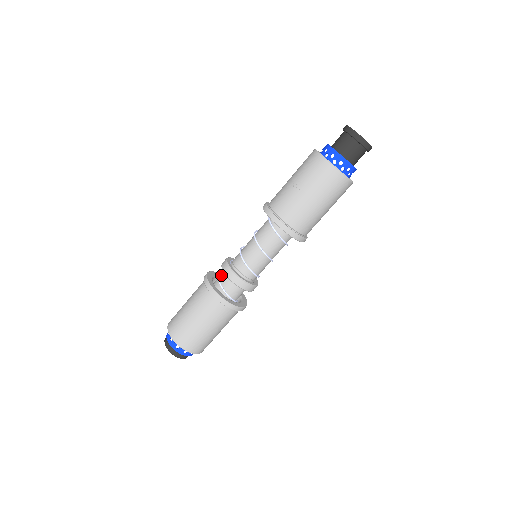
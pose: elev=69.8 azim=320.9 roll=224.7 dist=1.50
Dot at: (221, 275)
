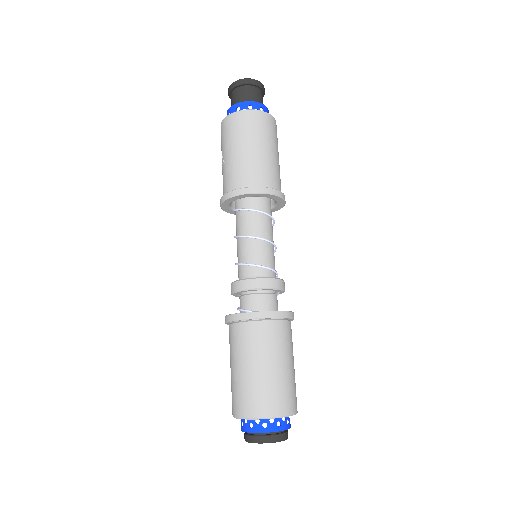
Dot at: occluded
